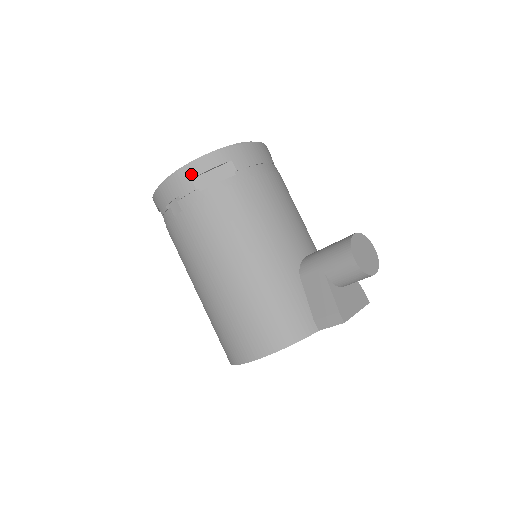
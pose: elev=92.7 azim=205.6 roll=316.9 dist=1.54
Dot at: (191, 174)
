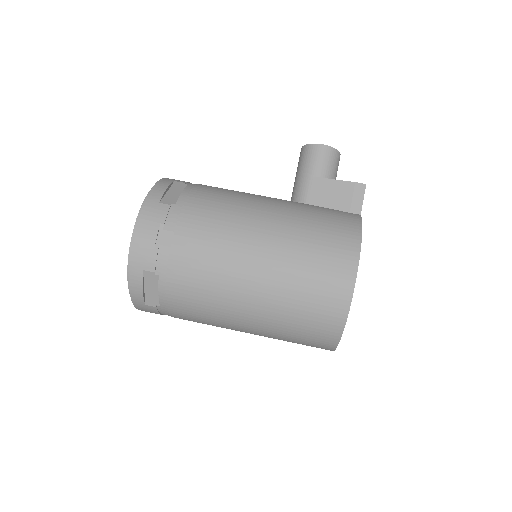
Dot at: (155, 200)
